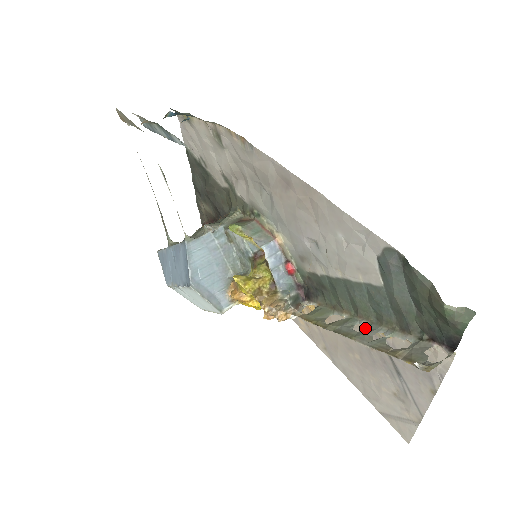
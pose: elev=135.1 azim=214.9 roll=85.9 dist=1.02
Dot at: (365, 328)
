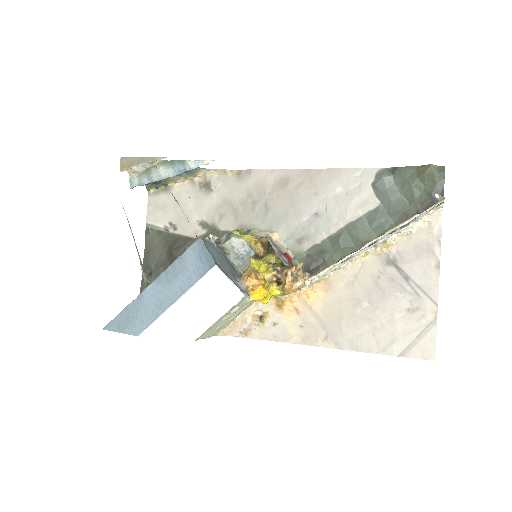
Dot at: (378, 241)
